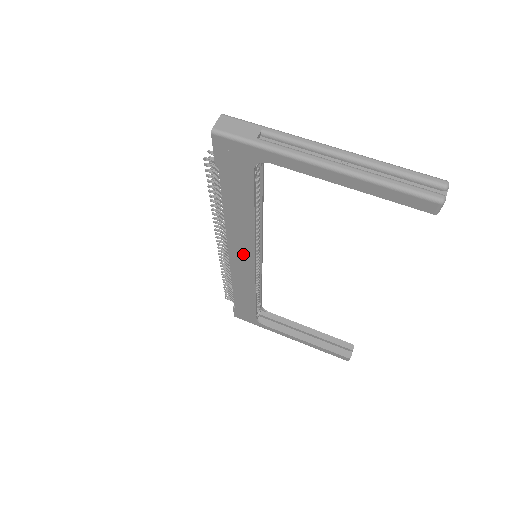
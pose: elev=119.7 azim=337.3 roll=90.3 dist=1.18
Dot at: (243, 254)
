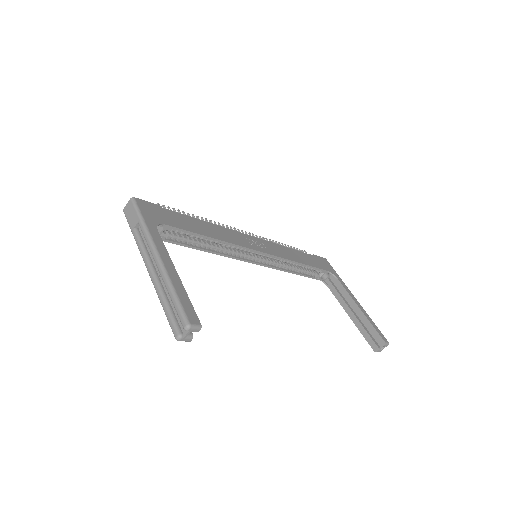
Dot at: occluded
